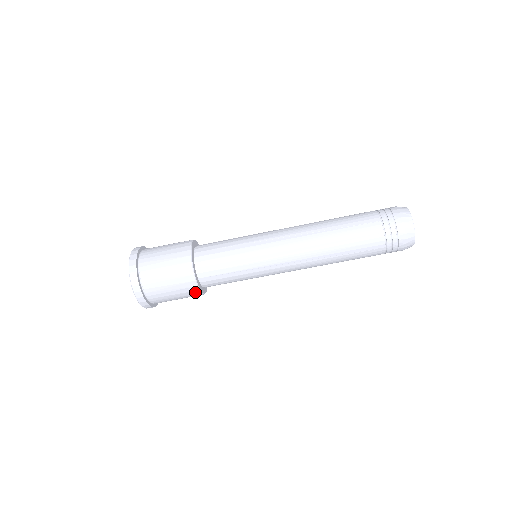
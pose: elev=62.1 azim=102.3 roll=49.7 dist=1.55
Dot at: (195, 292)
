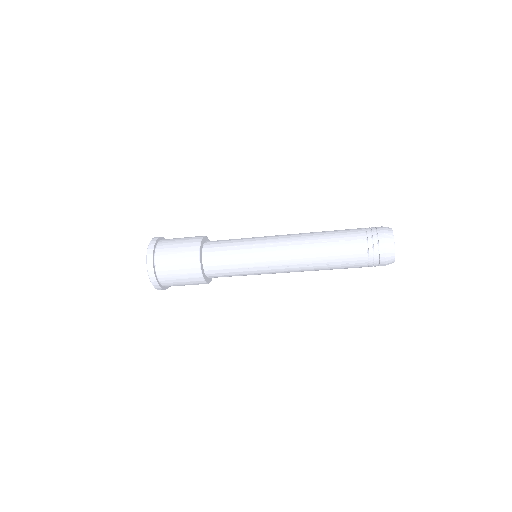
Dot at: (201, 282)
